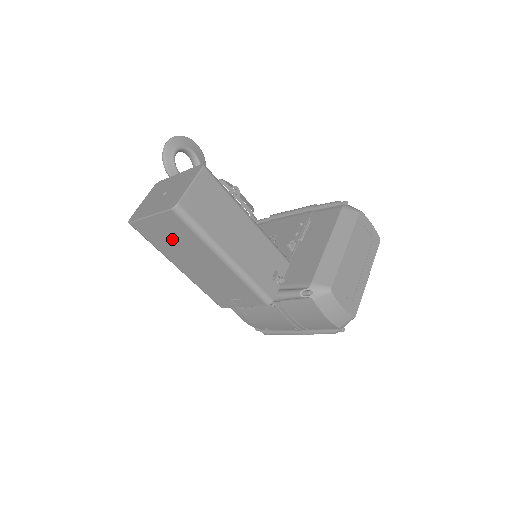
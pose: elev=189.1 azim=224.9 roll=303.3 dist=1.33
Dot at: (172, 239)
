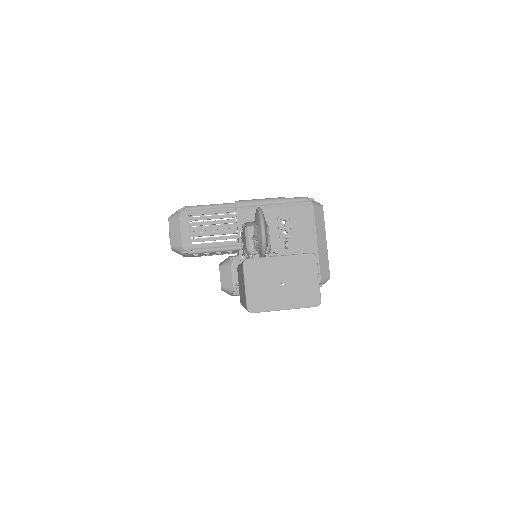
Dot at: occluded
